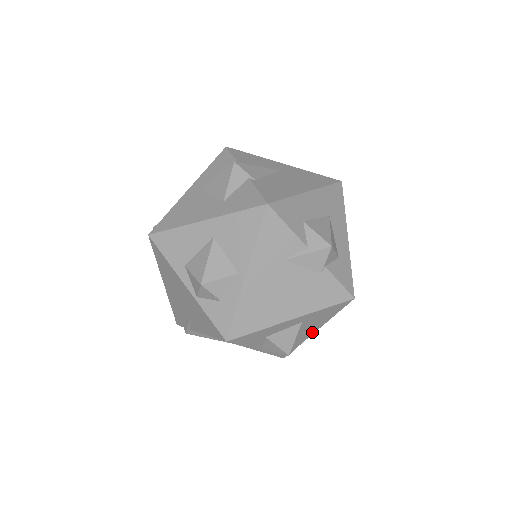
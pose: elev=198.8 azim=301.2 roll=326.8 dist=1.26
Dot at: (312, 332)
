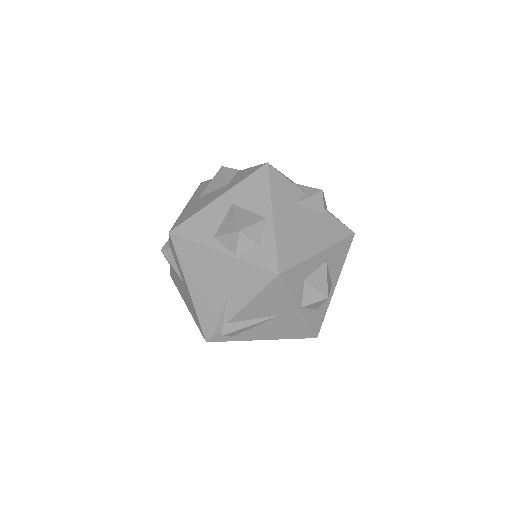
Dot at: (333, 287)
